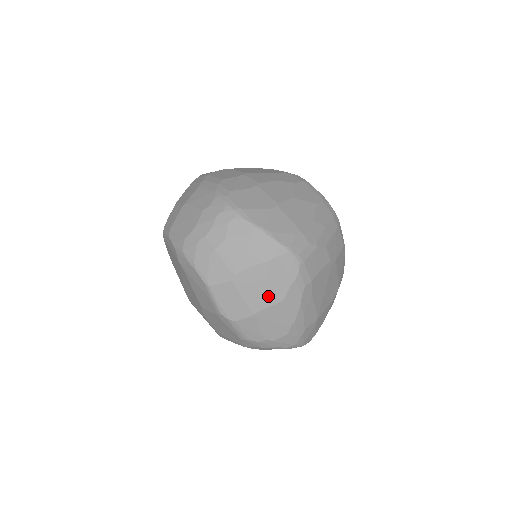
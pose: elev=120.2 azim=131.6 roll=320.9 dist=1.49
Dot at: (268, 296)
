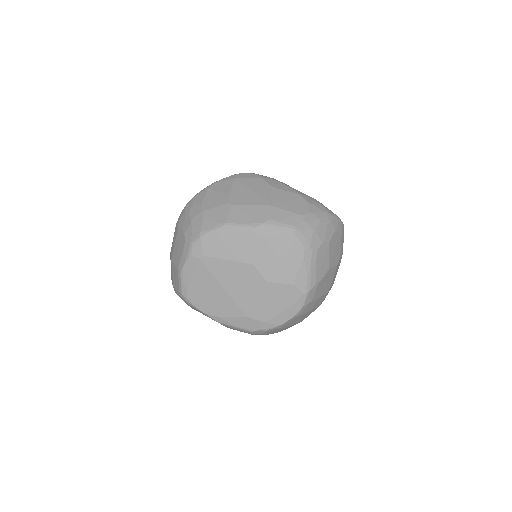
Dot at: (261, 192)
